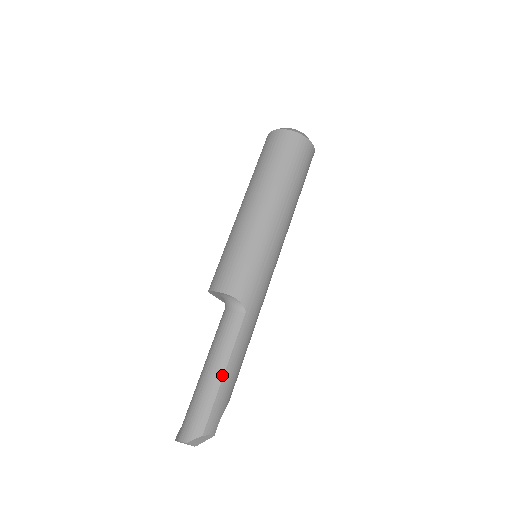
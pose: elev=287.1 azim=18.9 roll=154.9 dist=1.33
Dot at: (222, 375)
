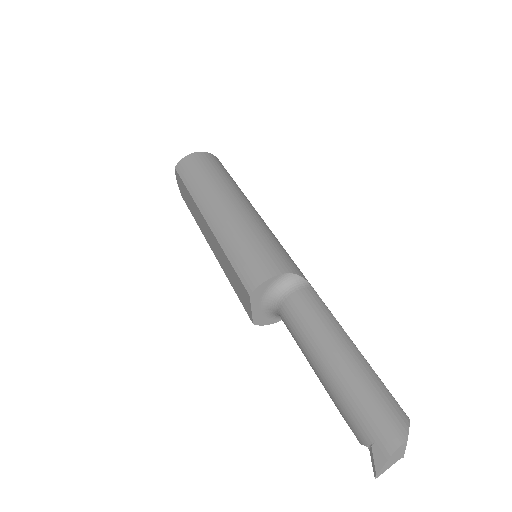
Dot at: (356, 348)
